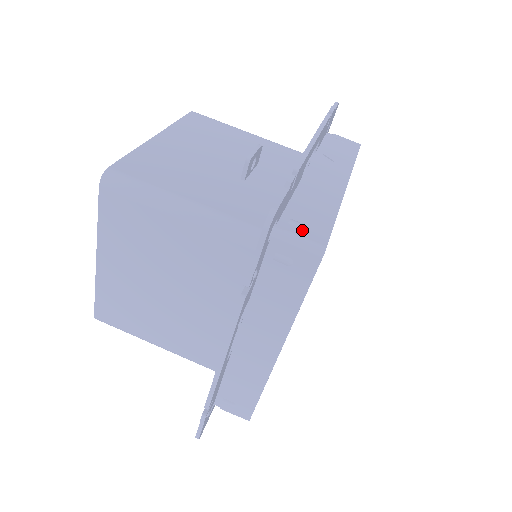
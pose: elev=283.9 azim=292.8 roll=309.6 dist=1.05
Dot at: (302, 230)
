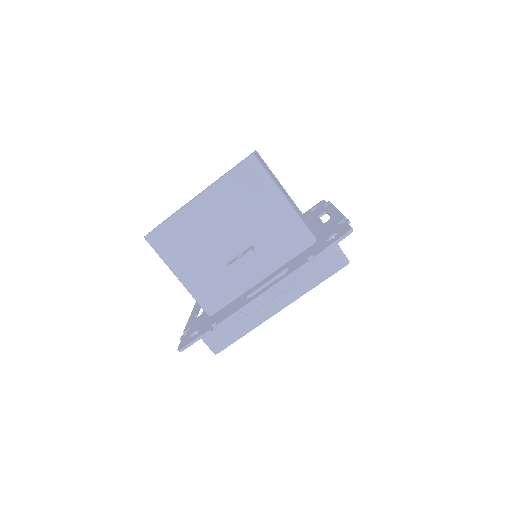
Dot at: (213, 340)
